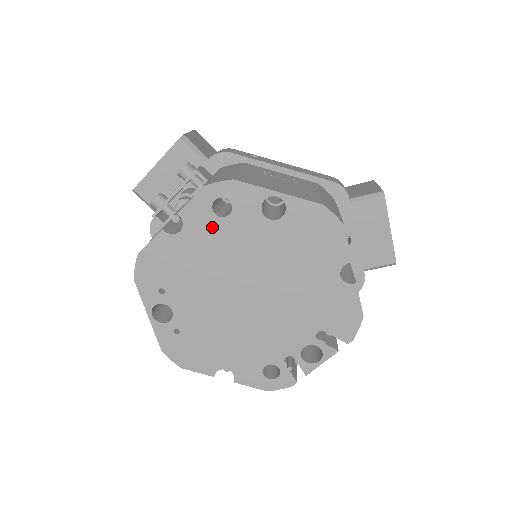
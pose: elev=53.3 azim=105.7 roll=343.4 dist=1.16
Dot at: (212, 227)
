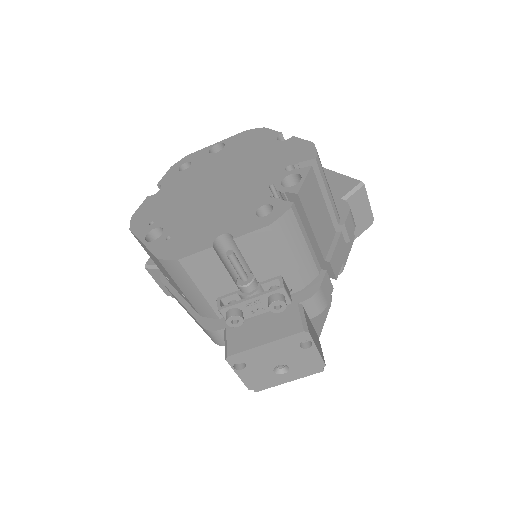
Dot at: (181, 176)
